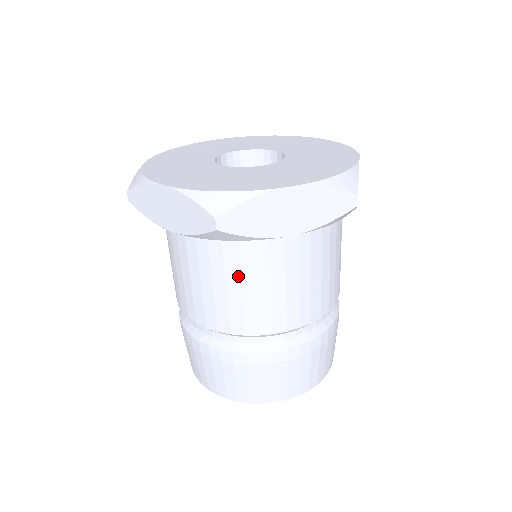
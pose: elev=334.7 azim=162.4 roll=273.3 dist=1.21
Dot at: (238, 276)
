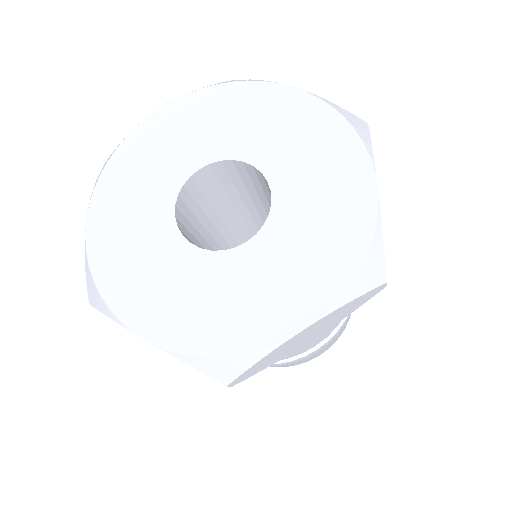
Dot at: occluded
